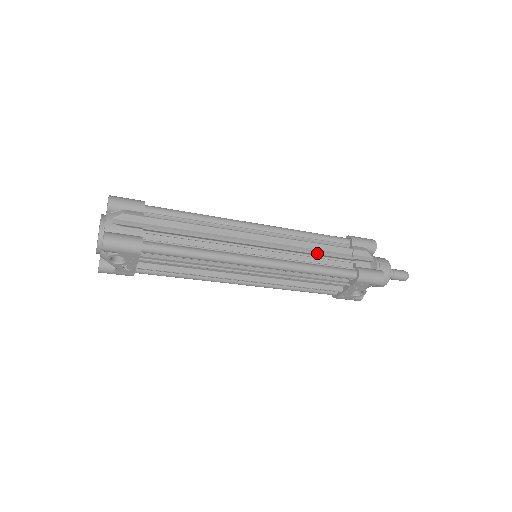
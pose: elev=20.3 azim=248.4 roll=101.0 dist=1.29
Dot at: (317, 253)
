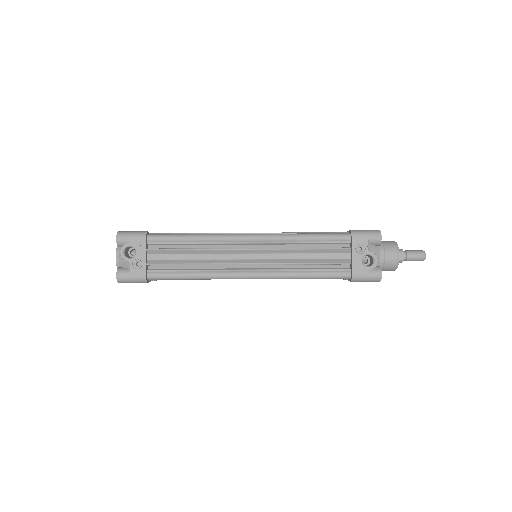
Dot at: occluded
